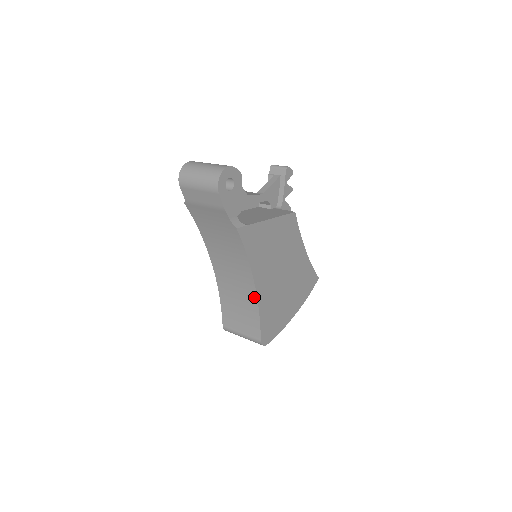
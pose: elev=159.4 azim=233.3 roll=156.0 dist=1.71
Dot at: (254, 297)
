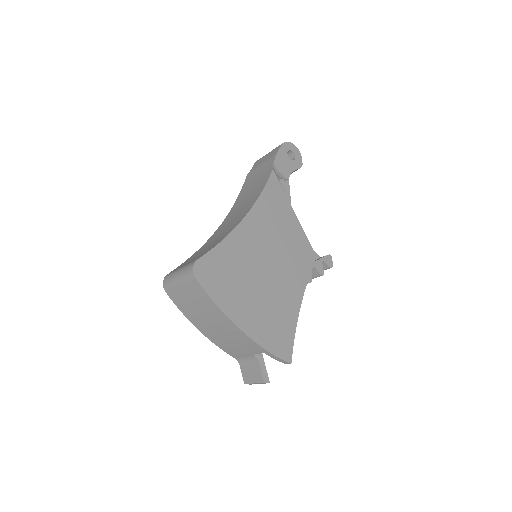
Dot at: (233, 228)
